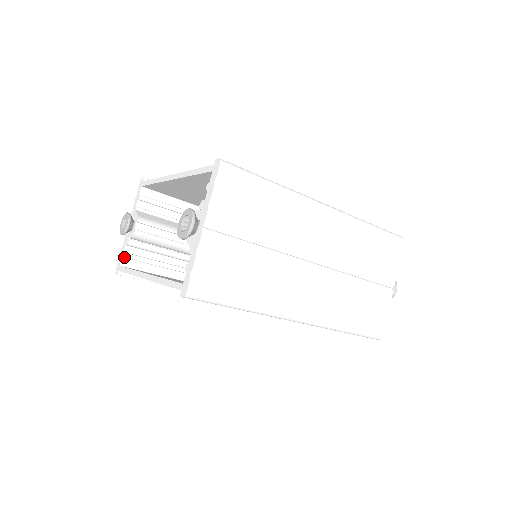
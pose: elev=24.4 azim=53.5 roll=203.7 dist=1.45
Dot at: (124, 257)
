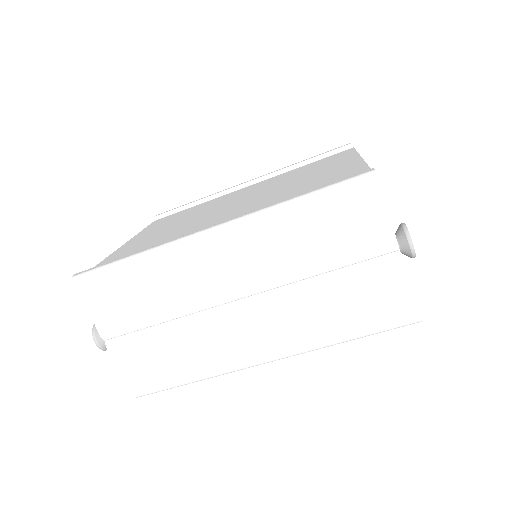
Dot at: occluded
